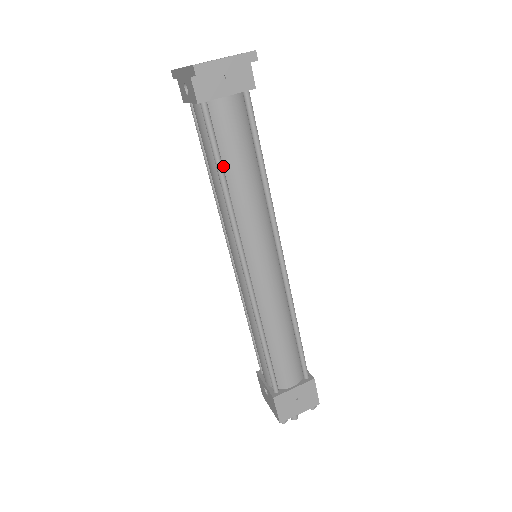
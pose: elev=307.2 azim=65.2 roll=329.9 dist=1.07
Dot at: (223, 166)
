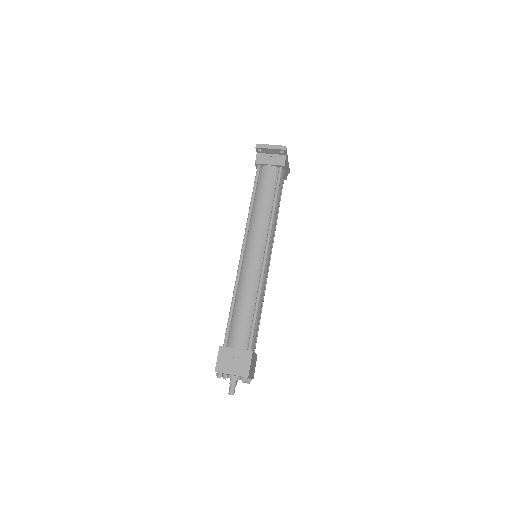
Dot at: (256, 195)
